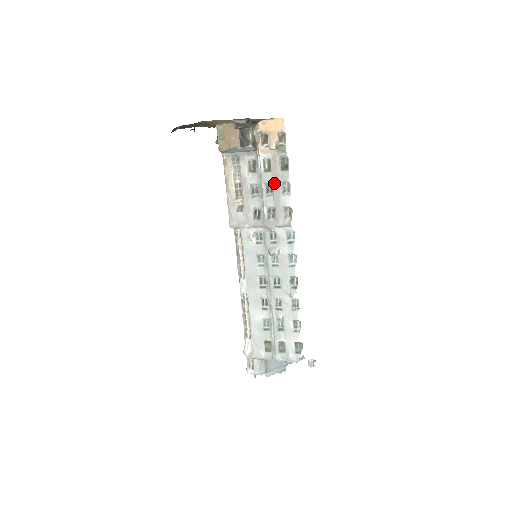
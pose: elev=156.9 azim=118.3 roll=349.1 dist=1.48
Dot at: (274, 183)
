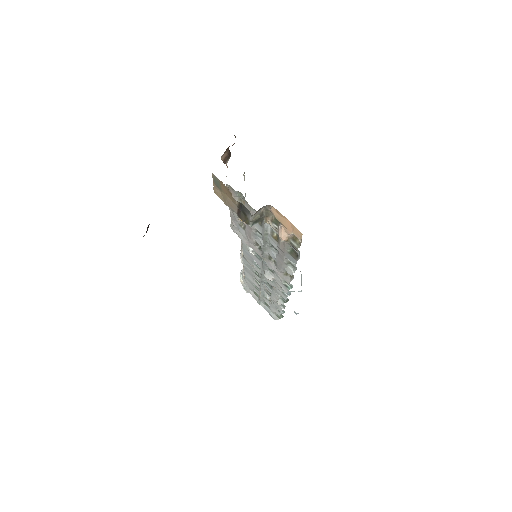
Dot at: (279, 252)
